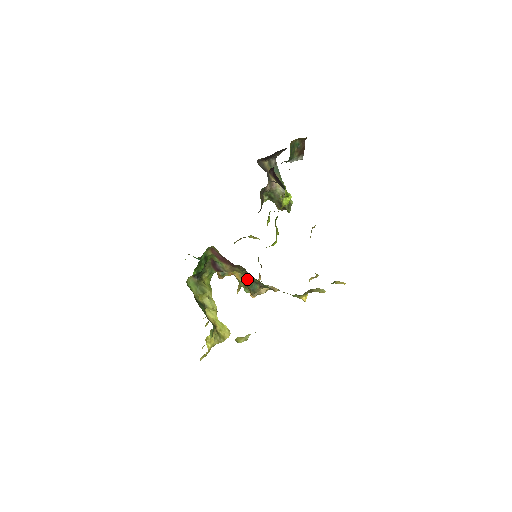
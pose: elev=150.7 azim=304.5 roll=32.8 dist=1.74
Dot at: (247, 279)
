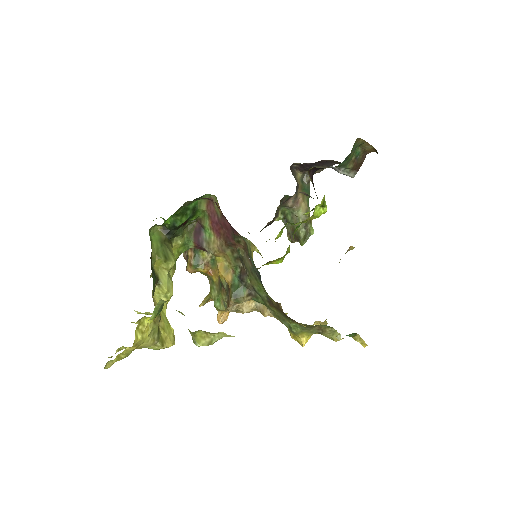
Dot at: (234, 276)
